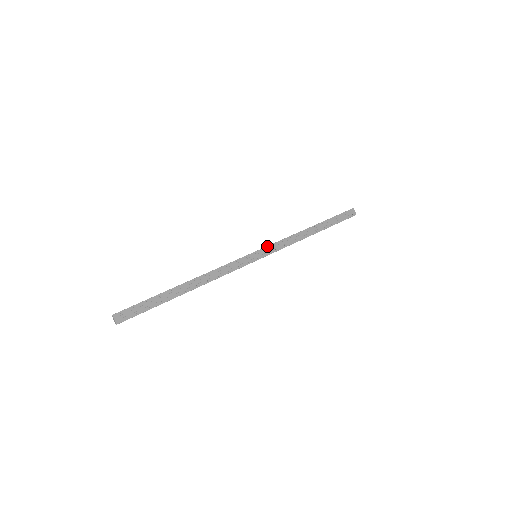
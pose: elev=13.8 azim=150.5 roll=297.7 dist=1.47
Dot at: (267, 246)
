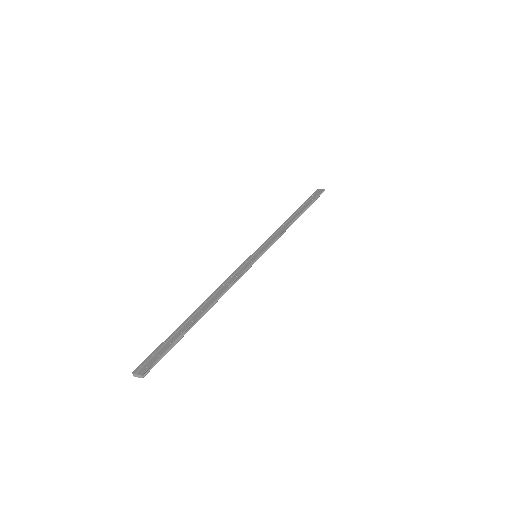
Dot at: (260, 246)
